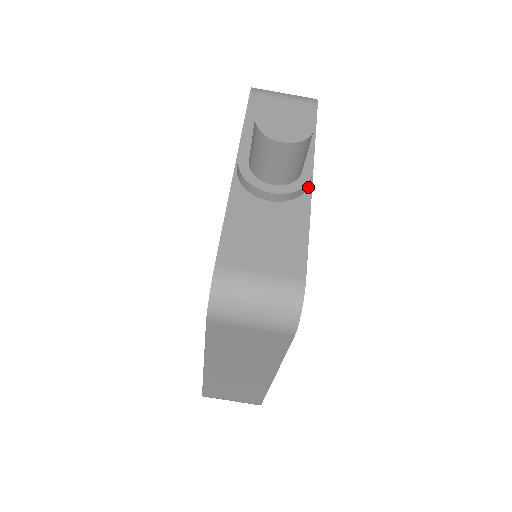
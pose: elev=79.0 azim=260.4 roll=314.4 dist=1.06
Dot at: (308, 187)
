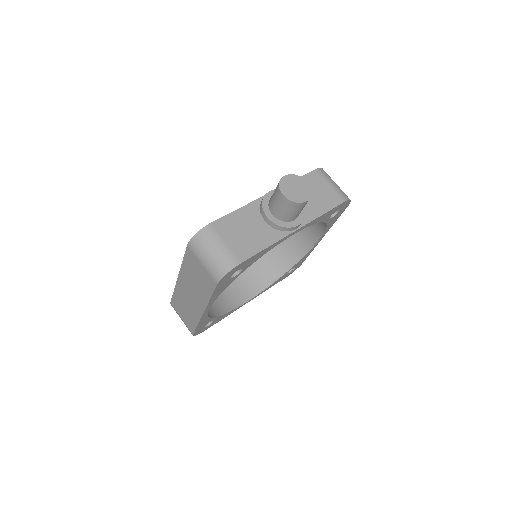
Dot at: (290, 231)
